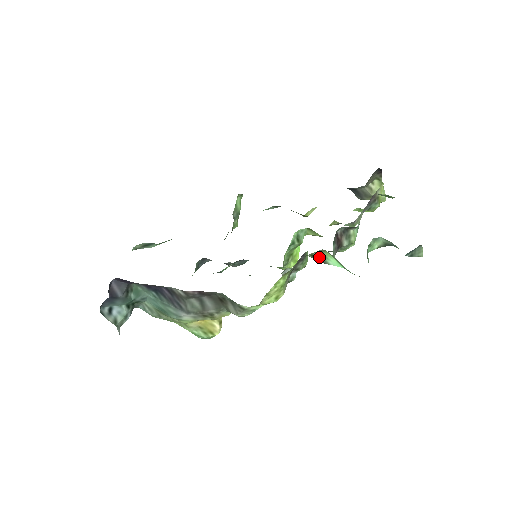
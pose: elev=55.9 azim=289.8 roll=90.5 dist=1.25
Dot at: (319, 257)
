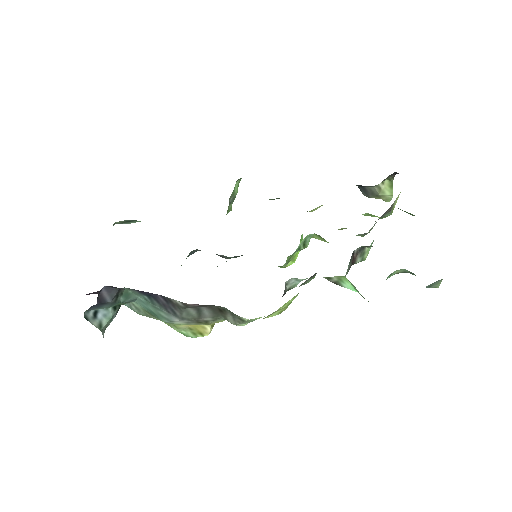
Dot at: (334, 279)
